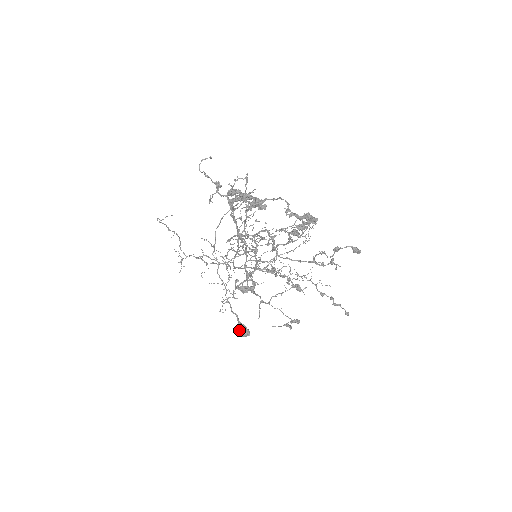
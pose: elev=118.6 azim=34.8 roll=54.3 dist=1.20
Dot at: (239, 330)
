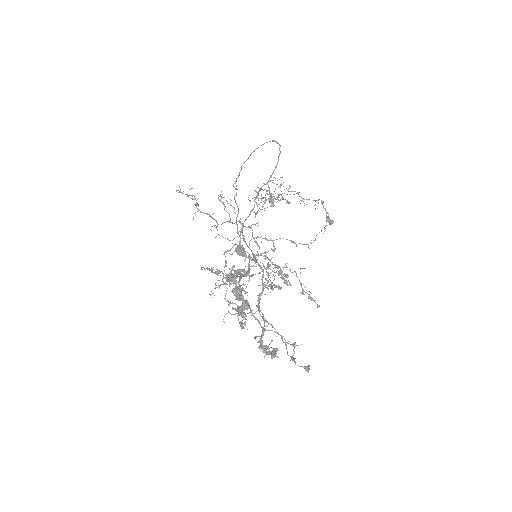
Dot at: (238, 252)
